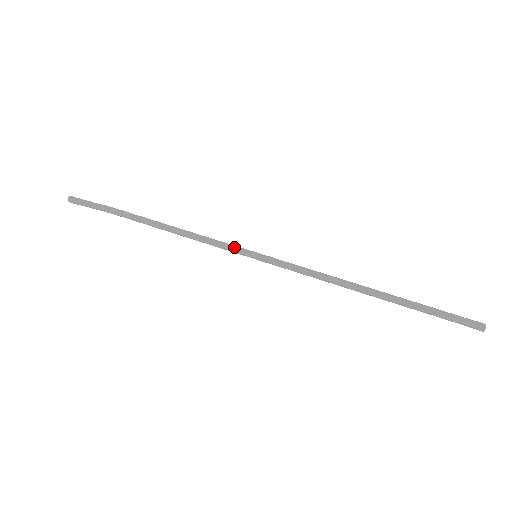
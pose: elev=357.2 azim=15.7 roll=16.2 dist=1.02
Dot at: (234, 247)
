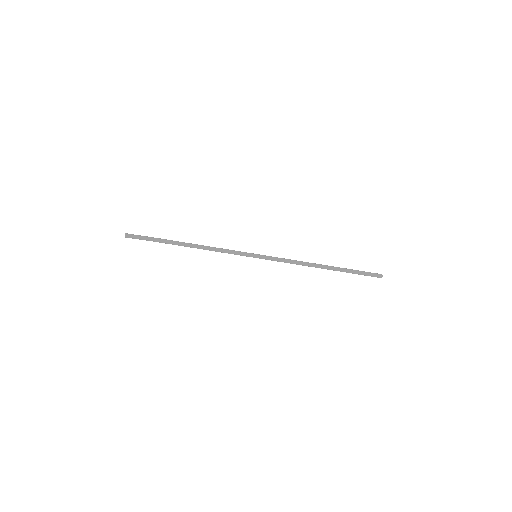
Dot at: (242, 252)
